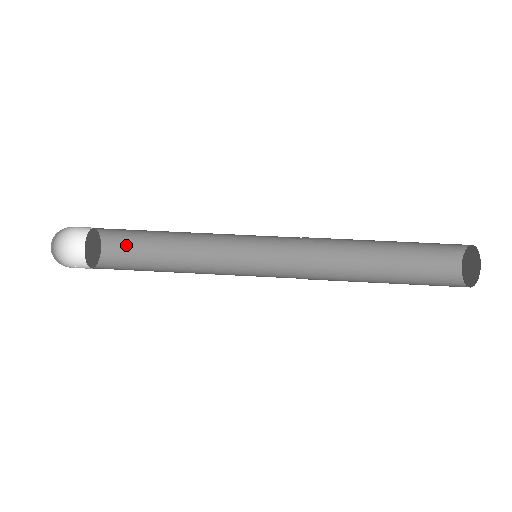
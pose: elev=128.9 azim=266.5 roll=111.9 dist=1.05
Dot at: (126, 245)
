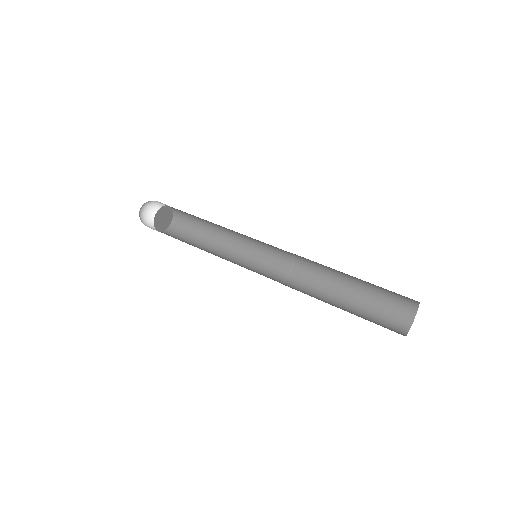
Dot at: (182, 232)
